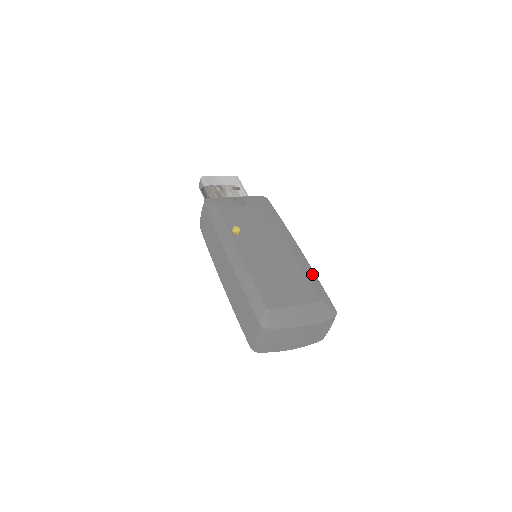
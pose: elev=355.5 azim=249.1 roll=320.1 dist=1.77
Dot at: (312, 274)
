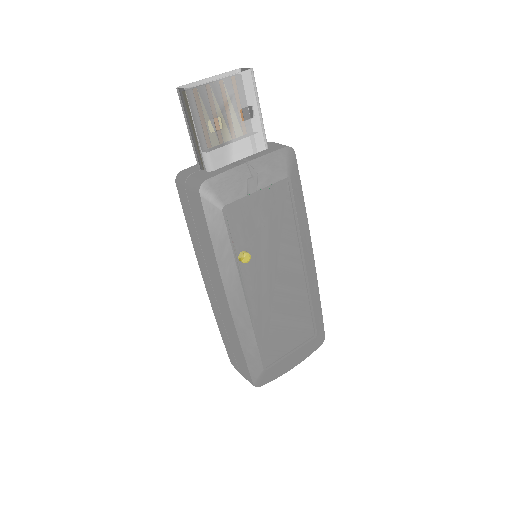
Dot at: (317, 297)
